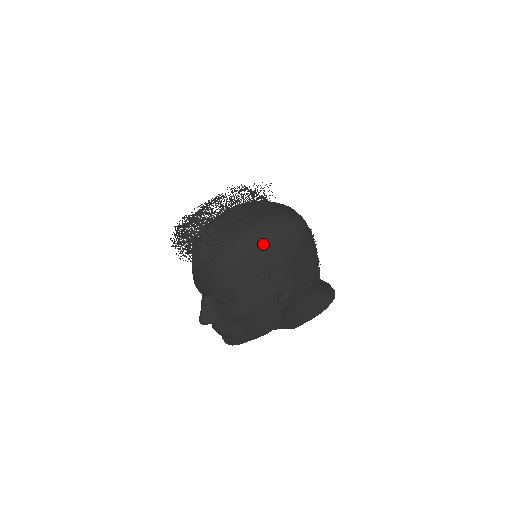
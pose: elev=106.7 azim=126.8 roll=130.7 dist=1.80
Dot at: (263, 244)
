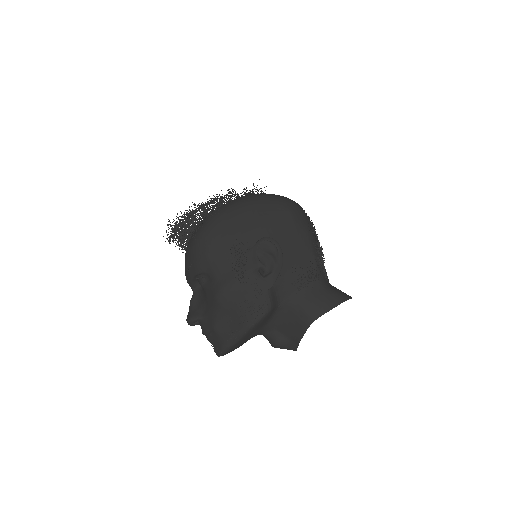
Dot at: (243, 212)
